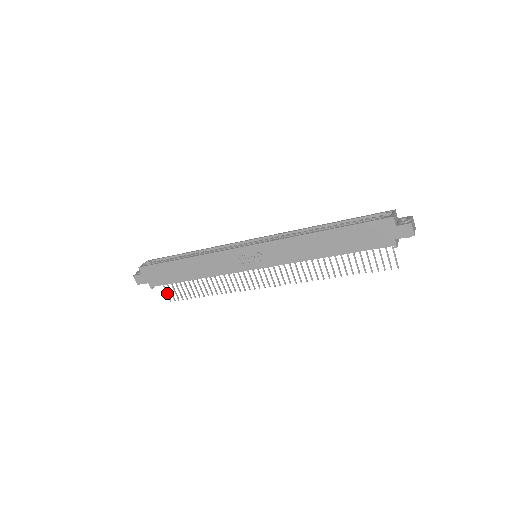
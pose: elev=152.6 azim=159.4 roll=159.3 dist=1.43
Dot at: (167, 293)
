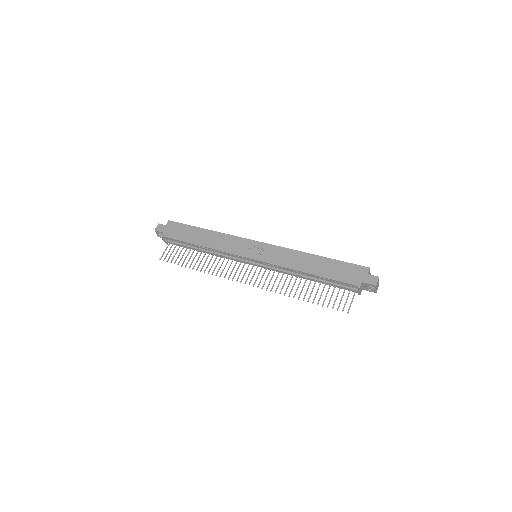
Dot at: occluded
